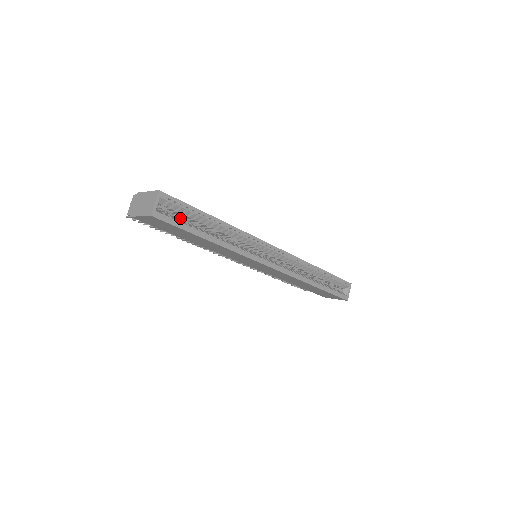
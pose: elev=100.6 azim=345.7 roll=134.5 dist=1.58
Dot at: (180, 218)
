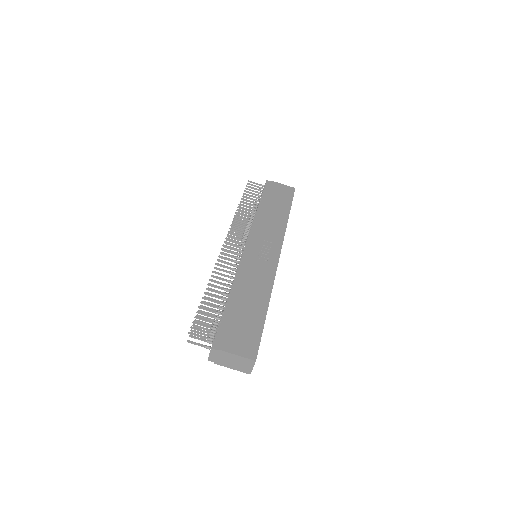
Dot at: occluded
